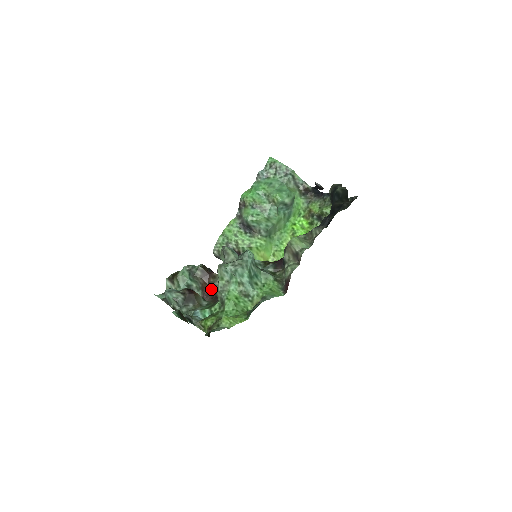
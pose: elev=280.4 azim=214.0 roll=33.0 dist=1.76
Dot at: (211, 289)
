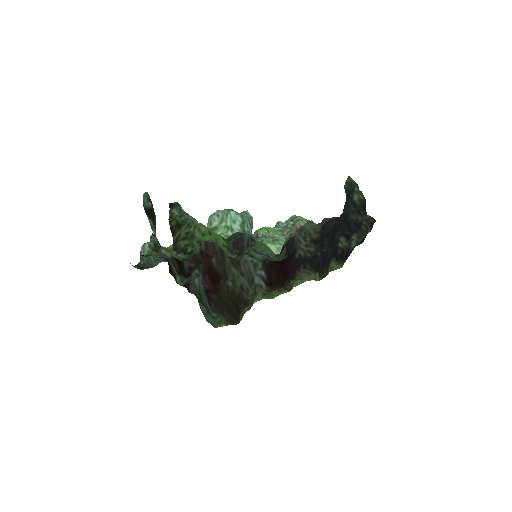
Dot at: occluded
